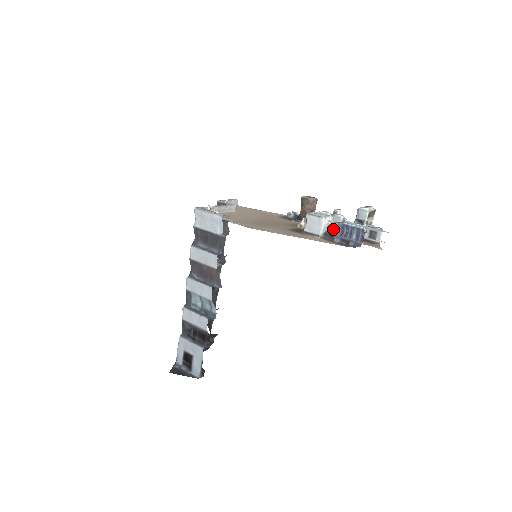
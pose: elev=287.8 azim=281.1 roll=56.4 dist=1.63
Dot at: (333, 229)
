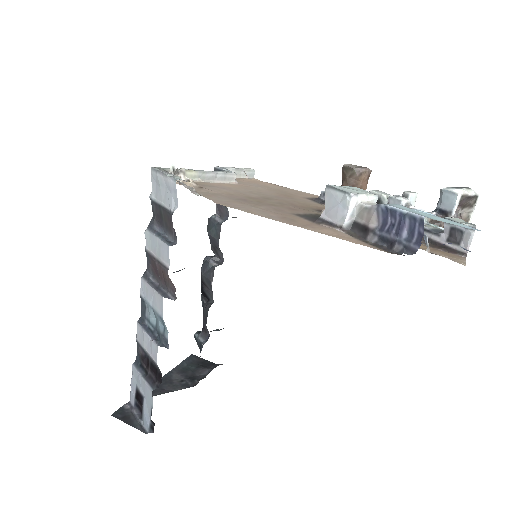
Dot at: (368, 217)
